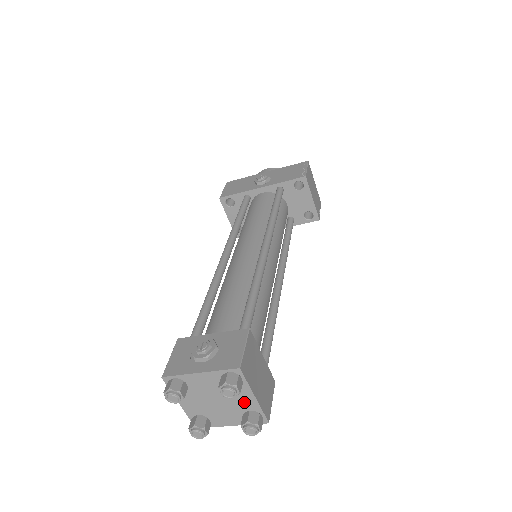
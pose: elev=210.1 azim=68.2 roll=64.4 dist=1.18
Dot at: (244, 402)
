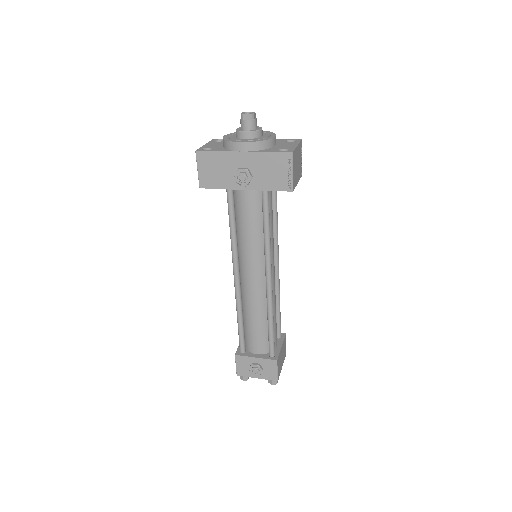
Dot at: occluded
